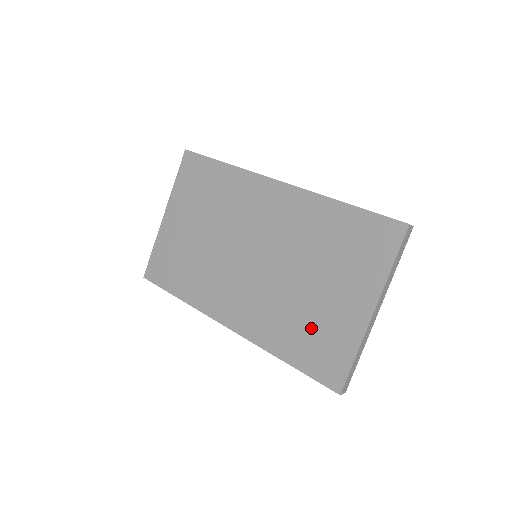
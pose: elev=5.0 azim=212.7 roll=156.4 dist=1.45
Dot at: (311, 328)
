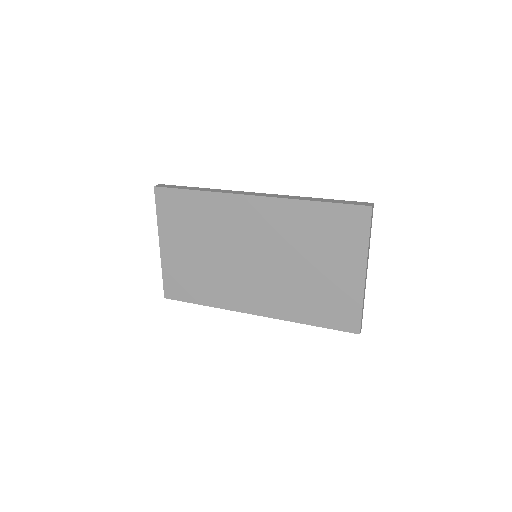
Dot at: (322, 297)
